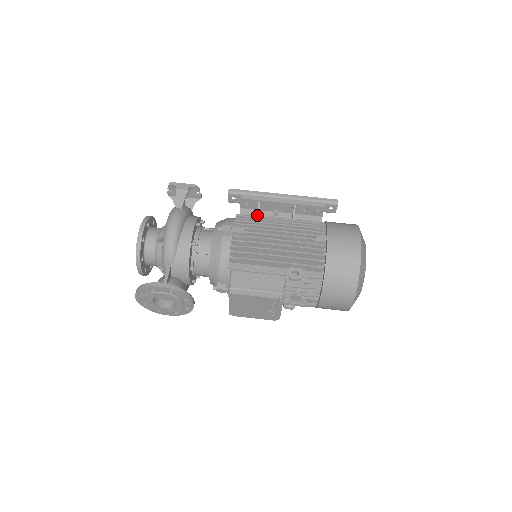
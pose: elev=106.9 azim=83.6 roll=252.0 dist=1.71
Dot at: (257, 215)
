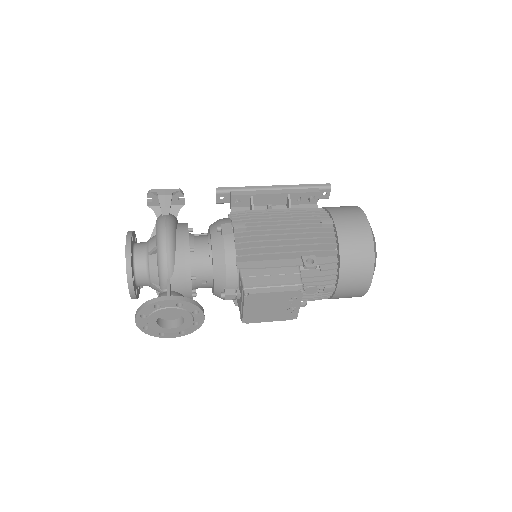
Dot at: (252, 210)
